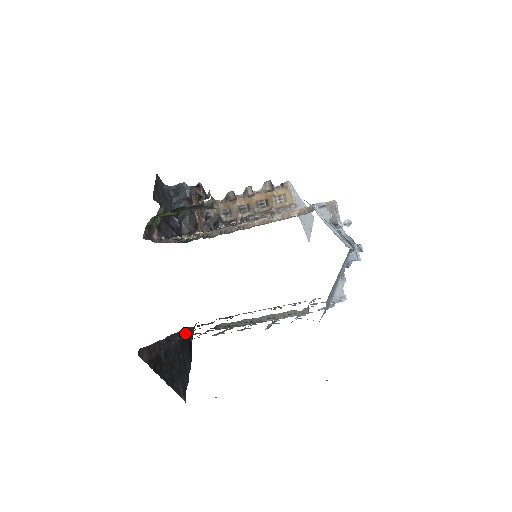
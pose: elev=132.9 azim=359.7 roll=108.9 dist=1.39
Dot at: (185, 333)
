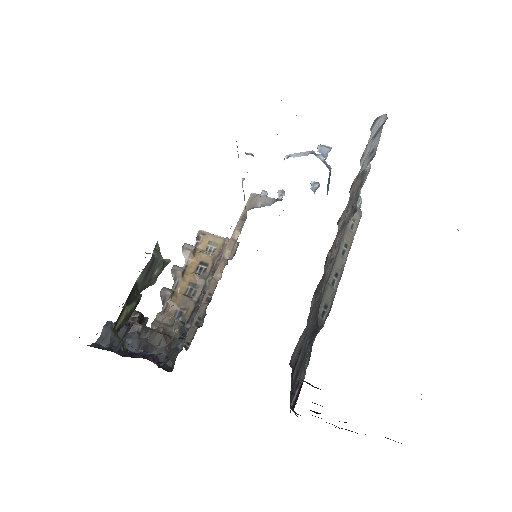
Dot at: occluded
